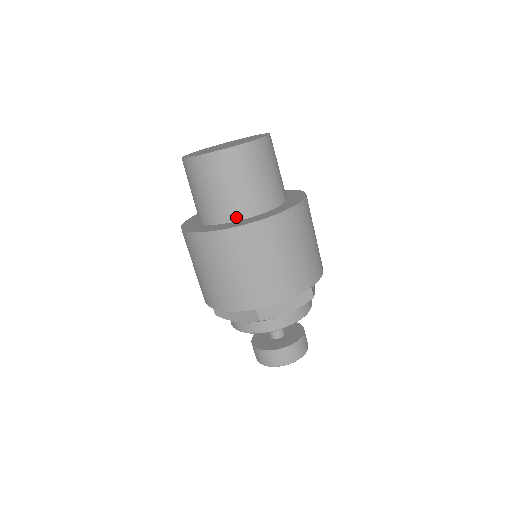
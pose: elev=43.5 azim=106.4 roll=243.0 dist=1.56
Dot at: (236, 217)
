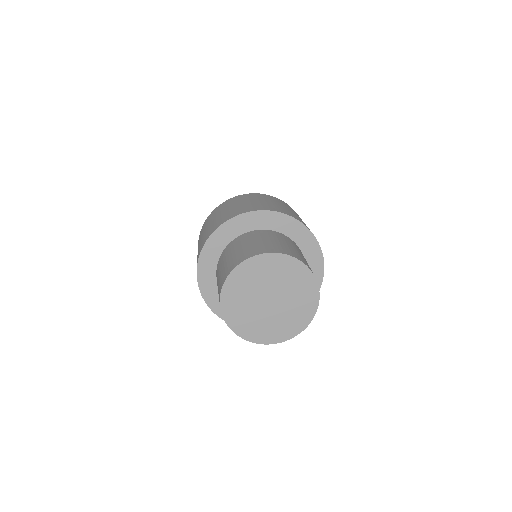
Dot at: occluded
